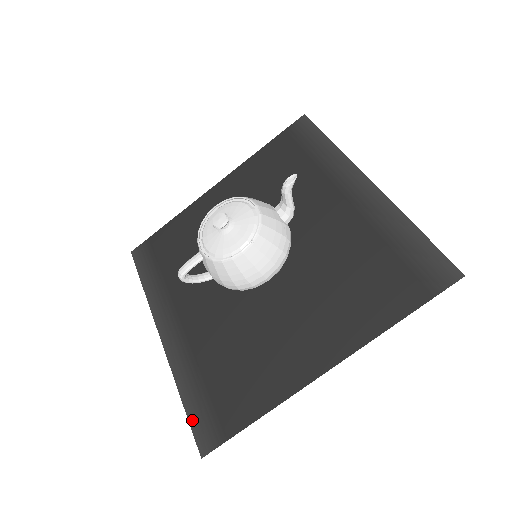
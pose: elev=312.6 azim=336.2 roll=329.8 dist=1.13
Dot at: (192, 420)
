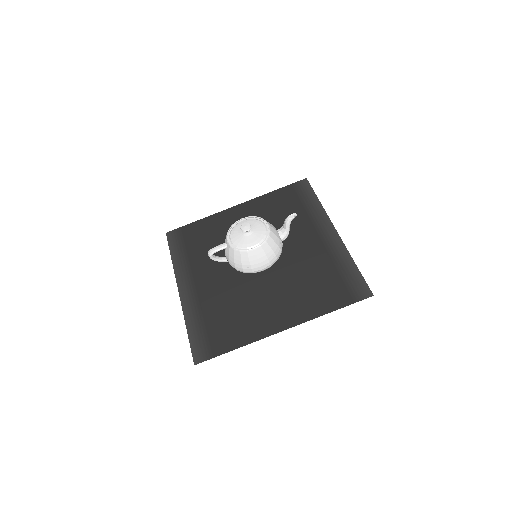
Dot at: (192, 343)
